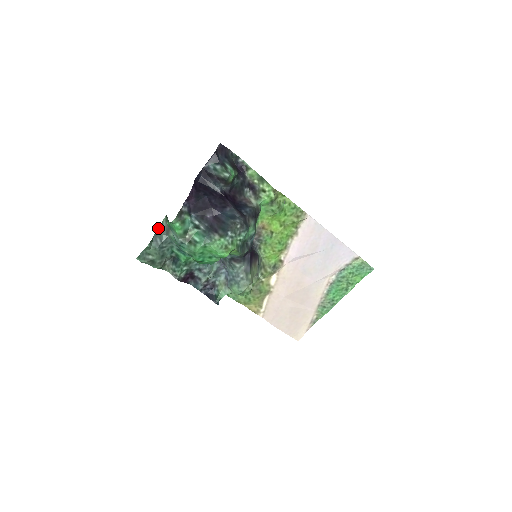
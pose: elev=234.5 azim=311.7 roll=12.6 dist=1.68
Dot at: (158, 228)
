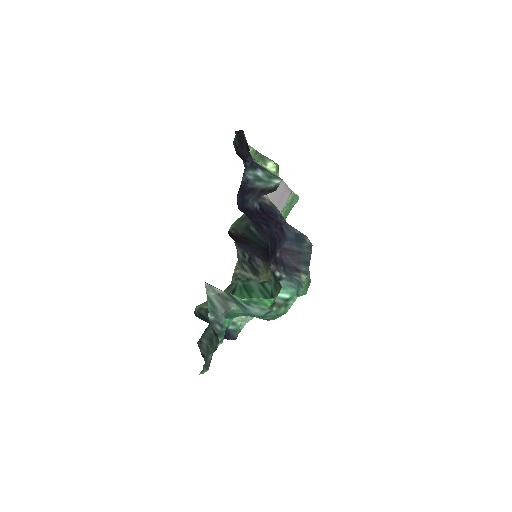
Dot at: (209, 310)
